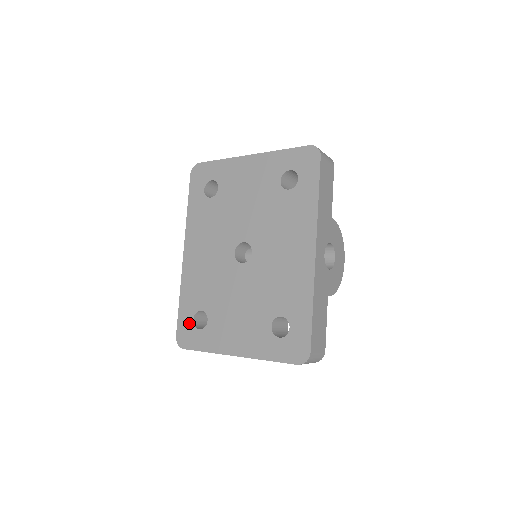
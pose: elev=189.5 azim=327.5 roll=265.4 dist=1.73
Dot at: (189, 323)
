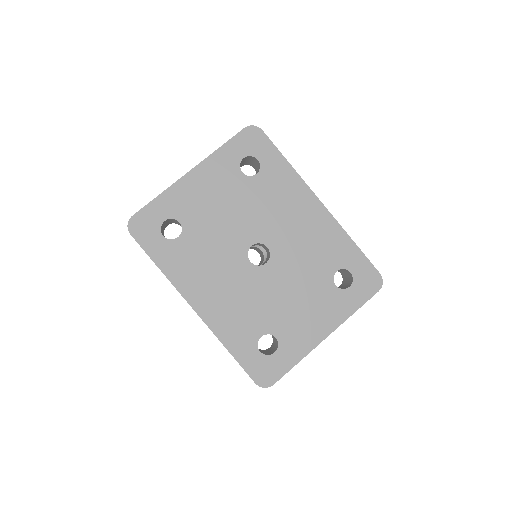
Dot at: (259, 359)
